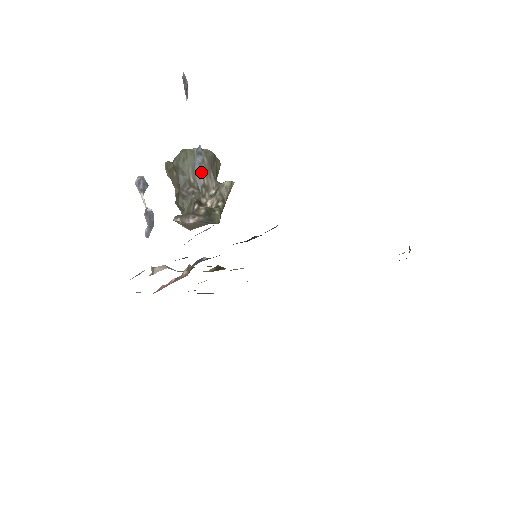
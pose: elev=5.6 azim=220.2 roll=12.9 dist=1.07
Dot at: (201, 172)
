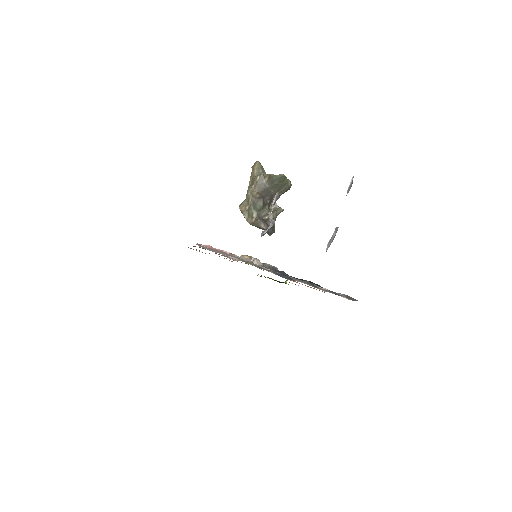
Dot at: occluded
